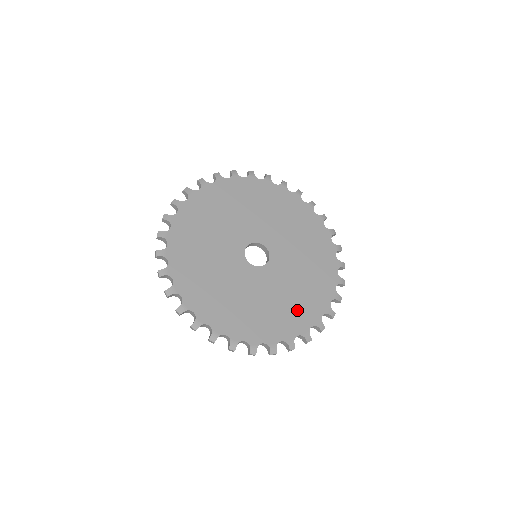
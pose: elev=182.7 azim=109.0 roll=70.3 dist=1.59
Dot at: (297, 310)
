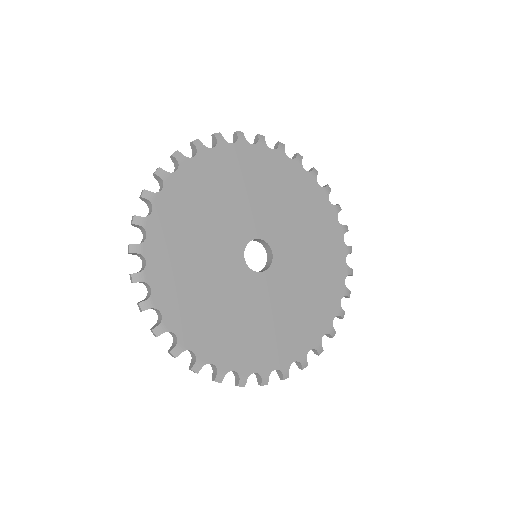
Dot at: (307, 319)
